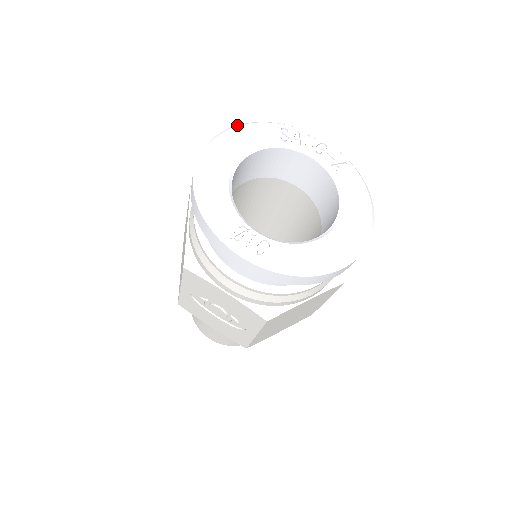
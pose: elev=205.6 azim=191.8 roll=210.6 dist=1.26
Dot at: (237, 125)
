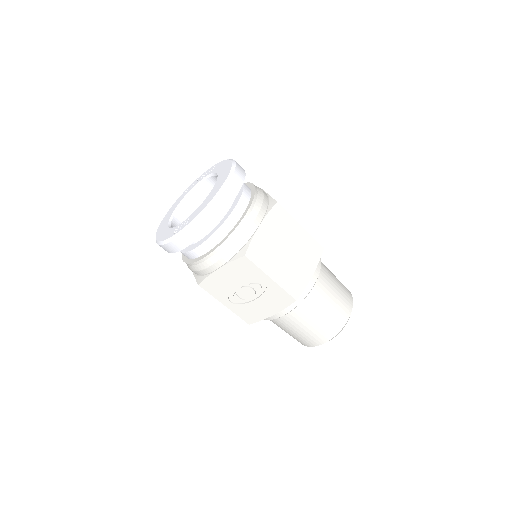
Dot at: occluded
